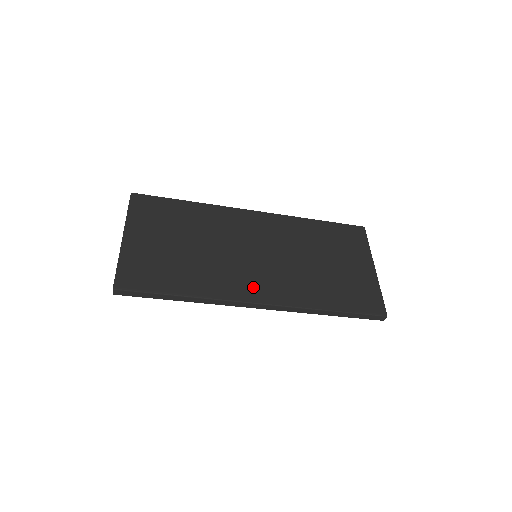
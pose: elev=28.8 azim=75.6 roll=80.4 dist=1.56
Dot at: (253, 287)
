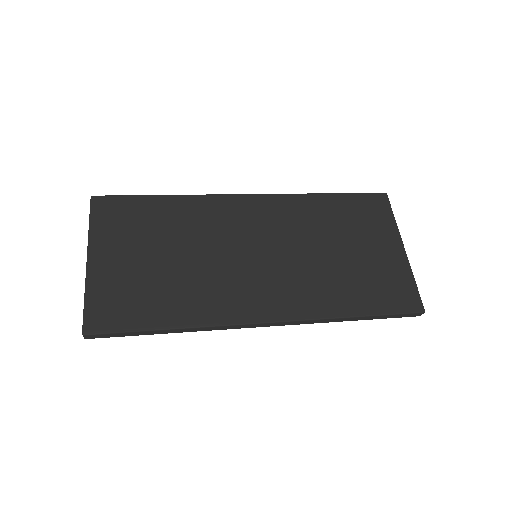
Dot at: (256, 301)
